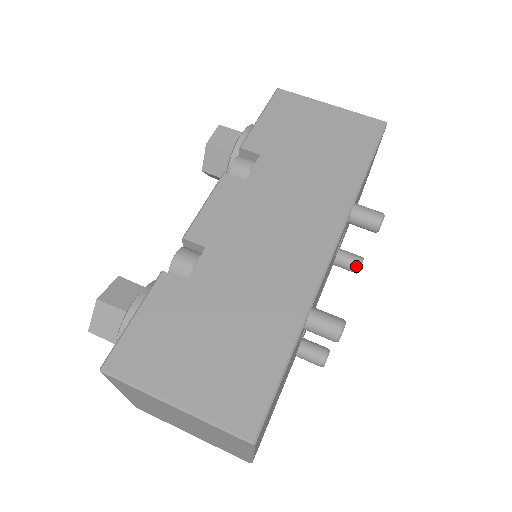
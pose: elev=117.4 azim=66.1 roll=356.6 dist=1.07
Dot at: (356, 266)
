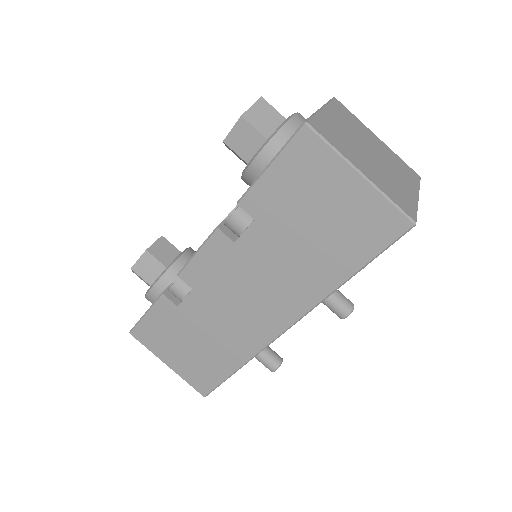
Dot at: occluded
